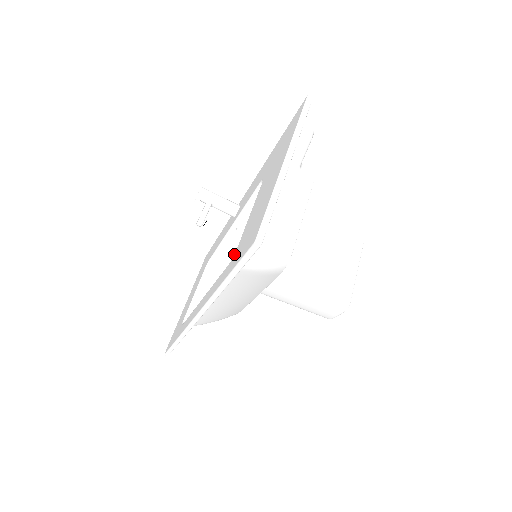
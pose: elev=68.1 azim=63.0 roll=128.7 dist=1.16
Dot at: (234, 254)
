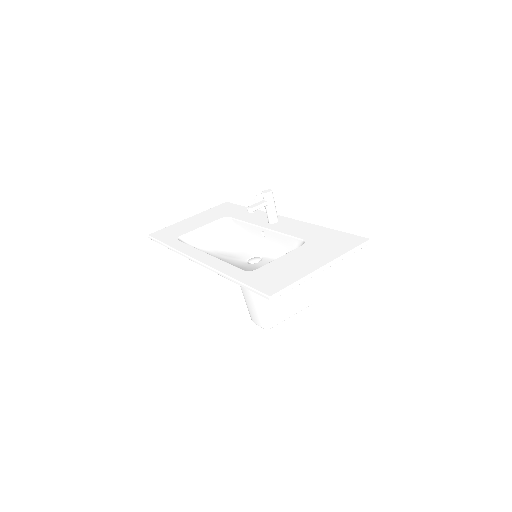
Dot at: (252, 271)
